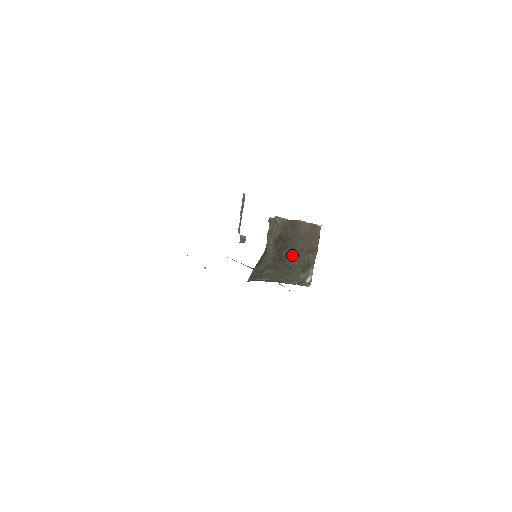
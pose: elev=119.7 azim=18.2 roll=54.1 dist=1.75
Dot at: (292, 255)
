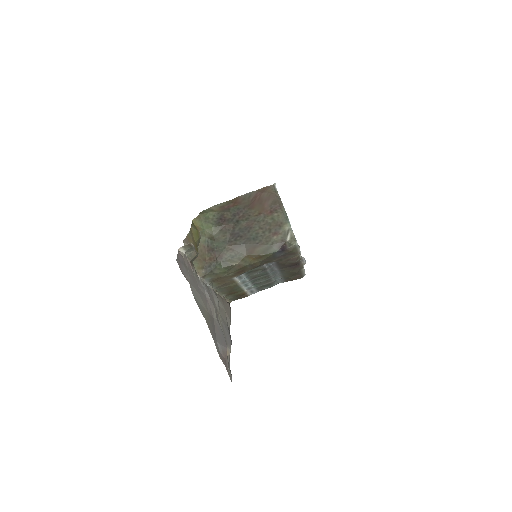
Dot at: (249, 226)
